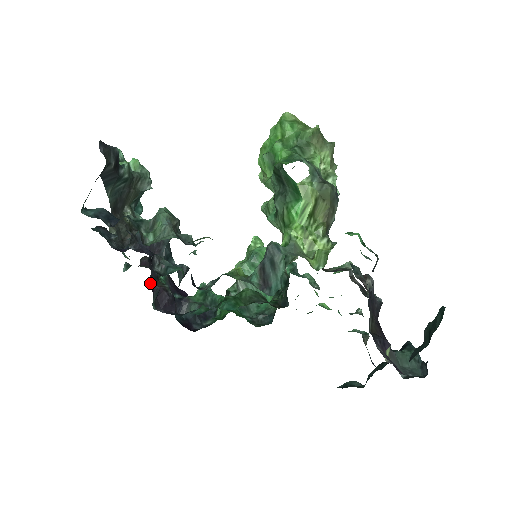
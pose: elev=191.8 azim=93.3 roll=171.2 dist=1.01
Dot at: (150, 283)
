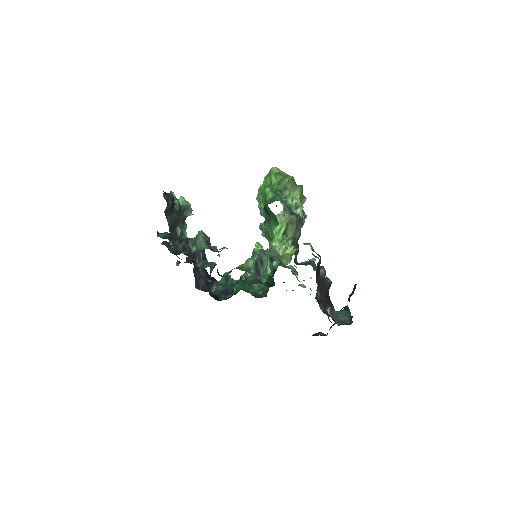
Dot at: (194, 273)
